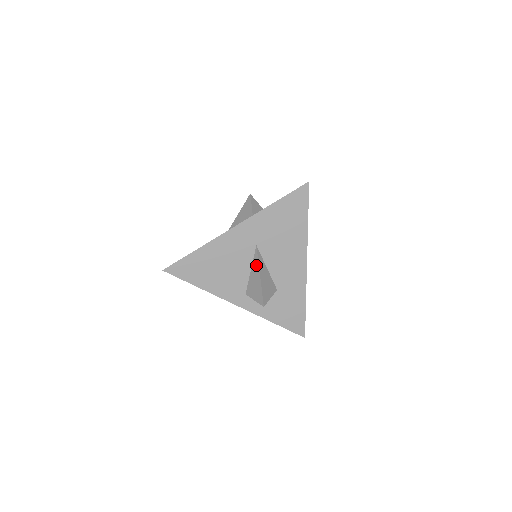
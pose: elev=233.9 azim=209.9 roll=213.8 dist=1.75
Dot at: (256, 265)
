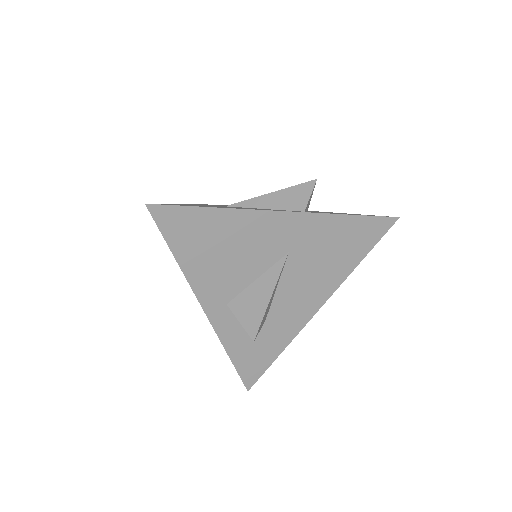
Dot at: (272, 278)
